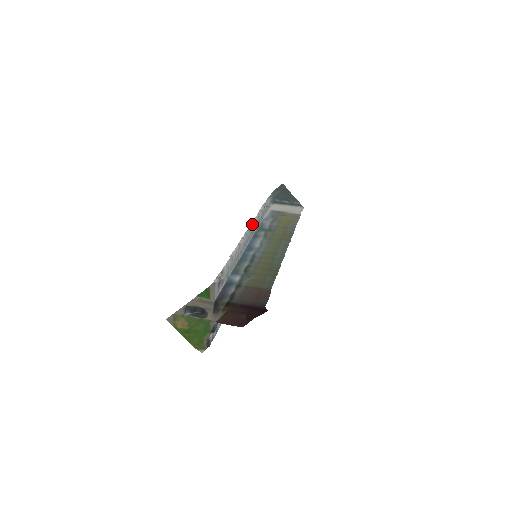
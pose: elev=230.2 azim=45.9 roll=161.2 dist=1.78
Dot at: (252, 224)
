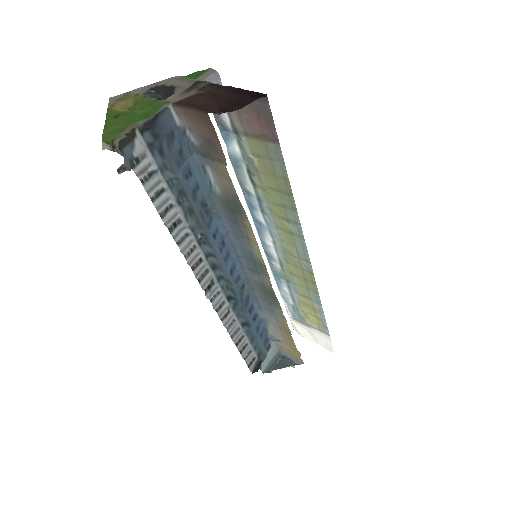
Dot at: occluded
